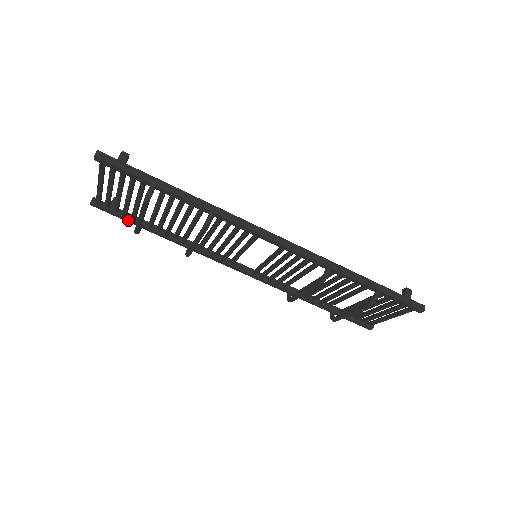
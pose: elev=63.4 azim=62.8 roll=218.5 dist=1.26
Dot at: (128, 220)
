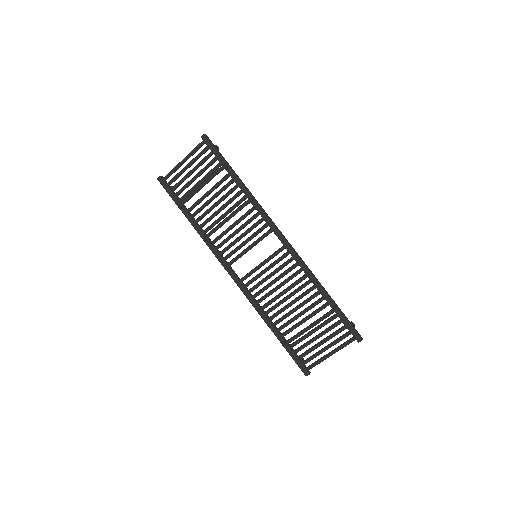
Dot at: (176, 199)
